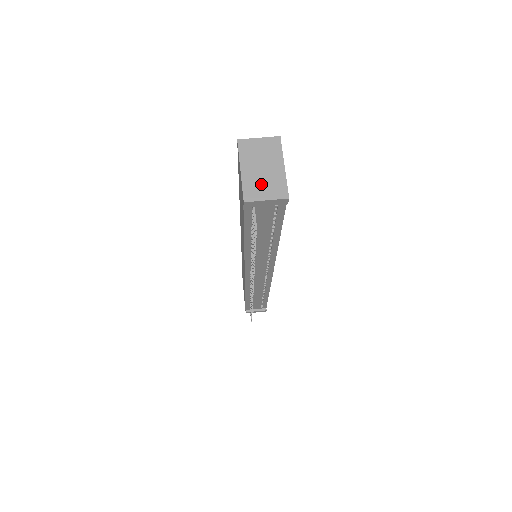
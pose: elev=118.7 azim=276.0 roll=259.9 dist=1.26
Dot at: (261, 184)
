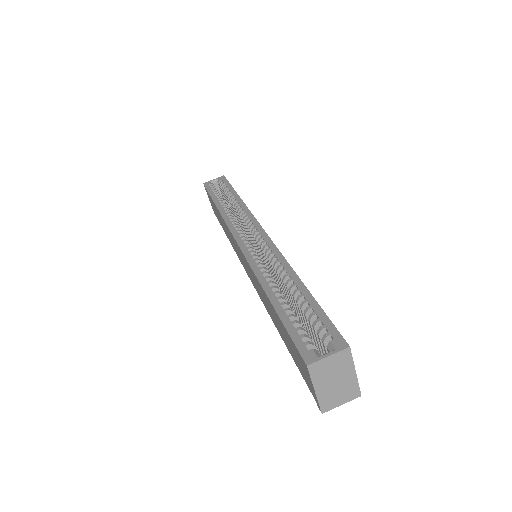
Dot at: (336, 395)
